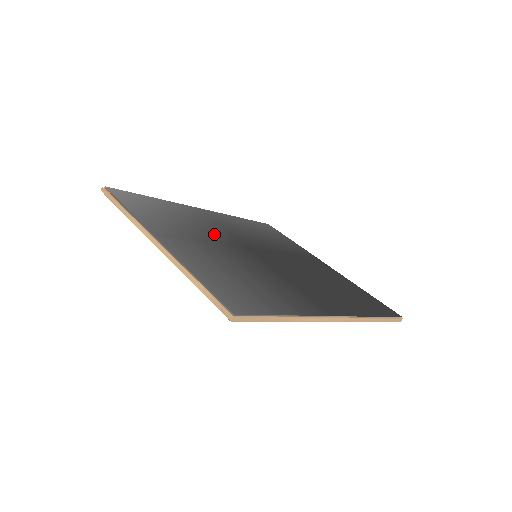
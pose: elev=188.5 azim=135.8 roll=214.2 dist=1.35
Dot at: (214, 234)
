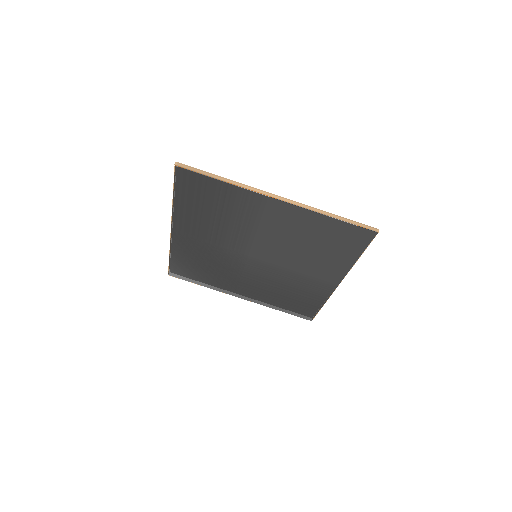
Dot at: occluded
